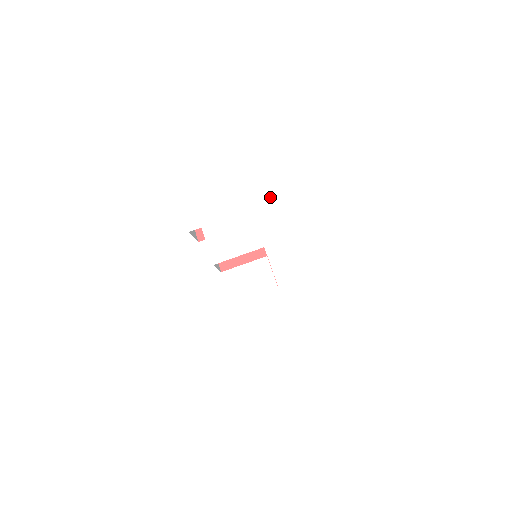
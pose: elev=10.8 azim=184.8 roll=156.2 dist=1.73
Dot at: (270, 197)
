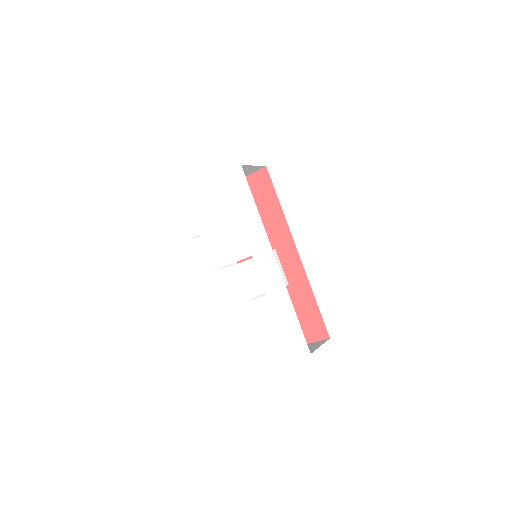
Dot at: (253, 202)
